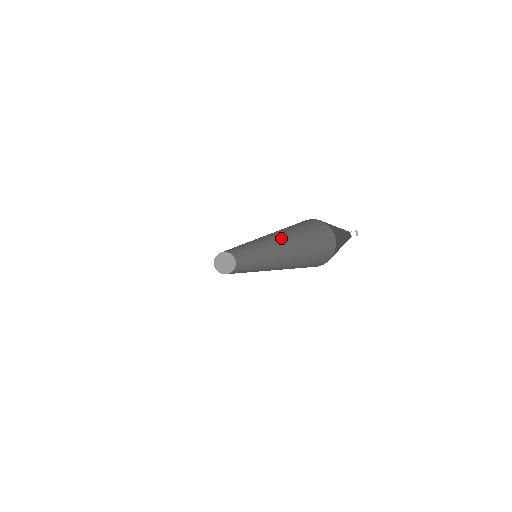
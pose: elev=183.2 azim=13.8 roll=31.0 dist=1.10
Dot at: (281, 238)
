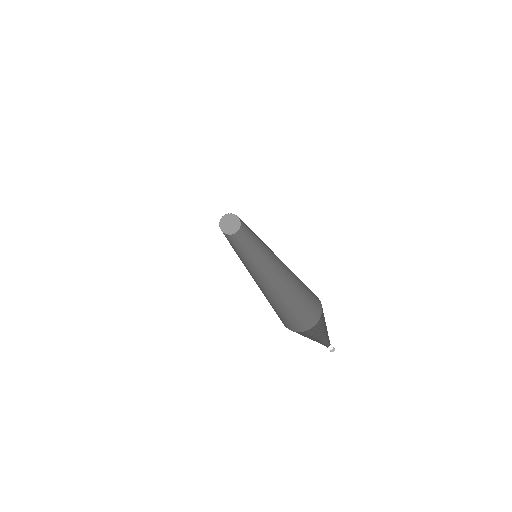
Dot at: occluded
